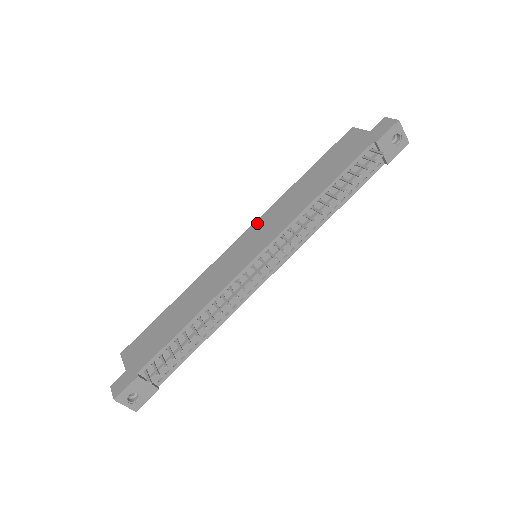
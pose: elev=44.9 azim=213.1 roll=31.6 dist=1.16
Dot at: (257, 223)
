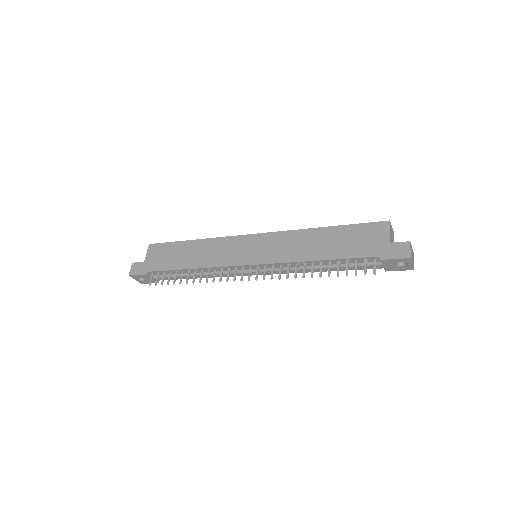
Dot at: (271, 235)
